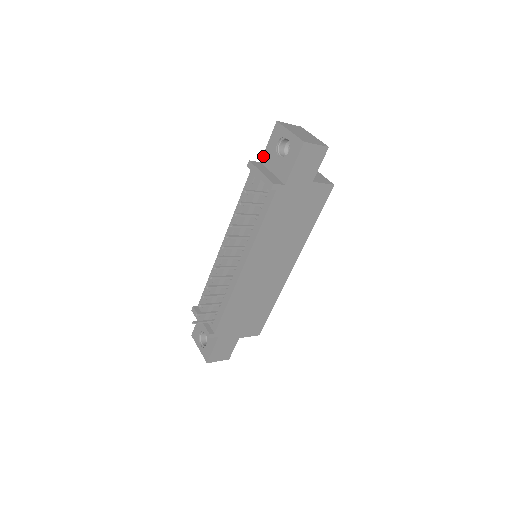
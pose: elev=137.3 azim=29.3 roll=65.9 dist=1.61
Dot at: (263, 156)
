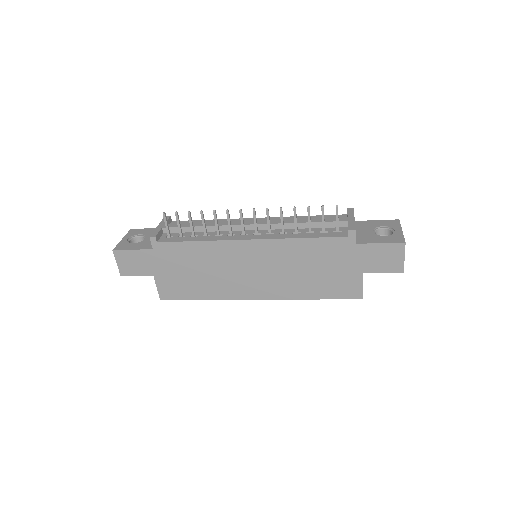
Dot at: (361, 221)
